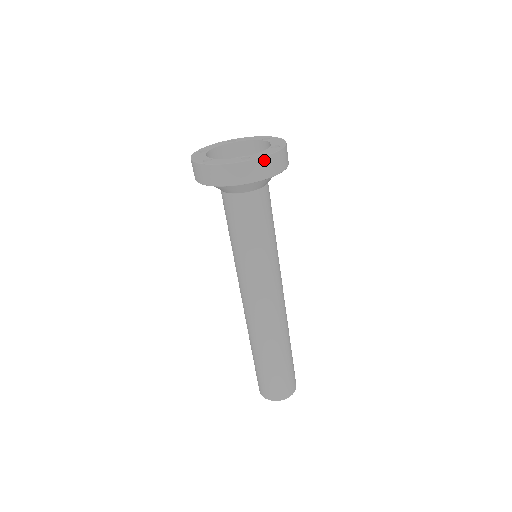
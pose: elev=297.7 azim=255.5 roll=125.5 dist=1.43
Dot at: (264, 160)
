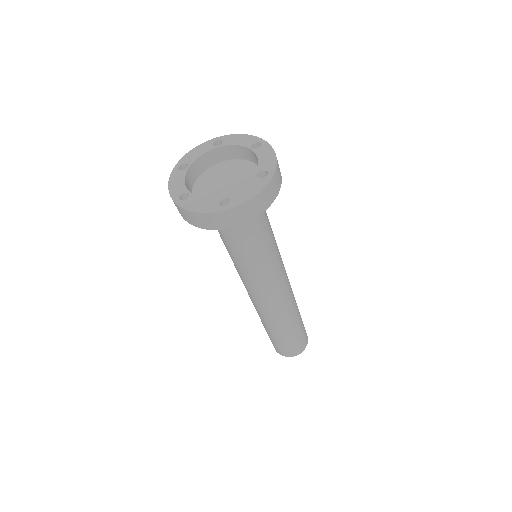
Dot at: (246, 205)
